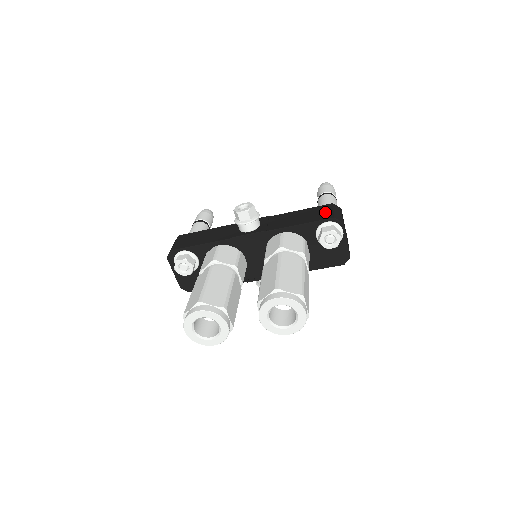
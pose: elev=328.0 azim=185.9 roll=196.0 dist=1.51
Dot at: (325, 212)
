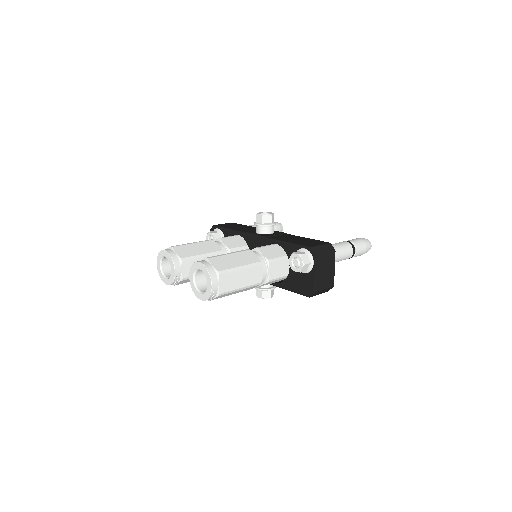
Dot at: (314, 243)
